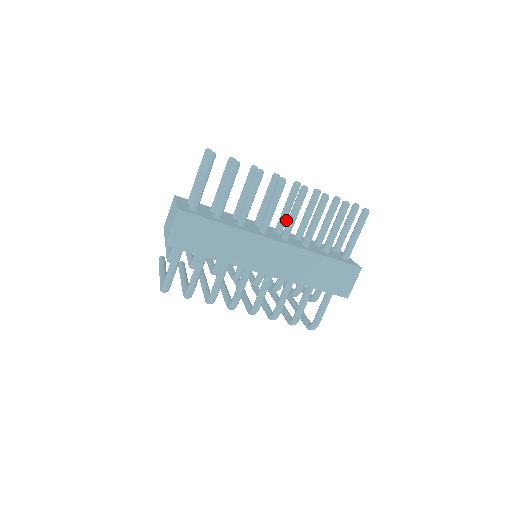
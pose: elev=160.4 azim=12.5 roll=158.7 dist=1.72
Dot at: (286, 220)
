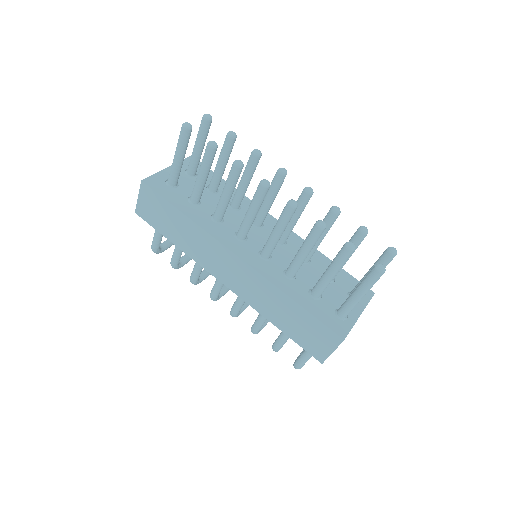
Dot at: (289, 231)
